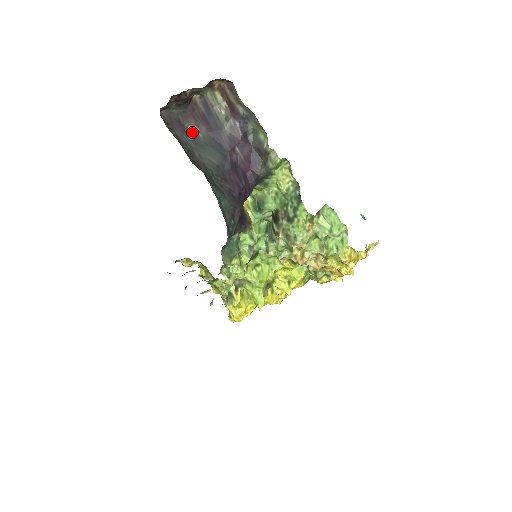
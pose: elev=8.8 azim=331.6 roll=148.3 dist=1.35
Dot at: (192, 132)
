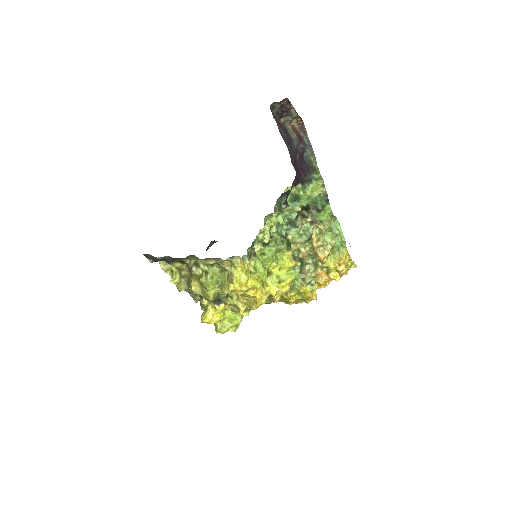
Dot at: (280, 129)
